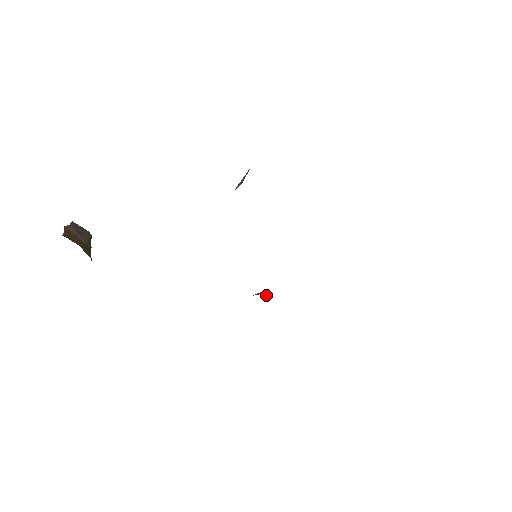
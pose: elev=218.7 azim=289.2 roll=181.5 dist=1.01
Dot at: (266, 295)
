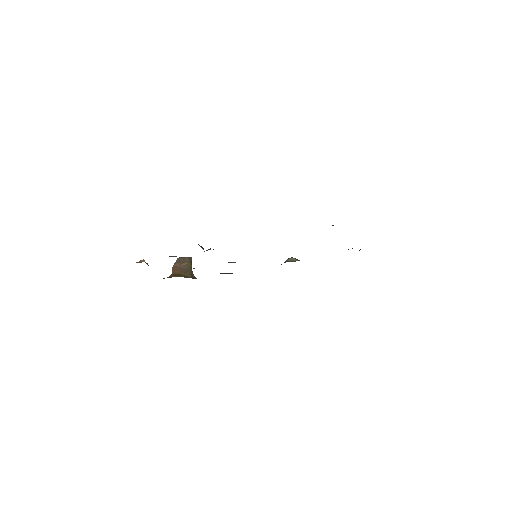
Dot at: (293, 258)
